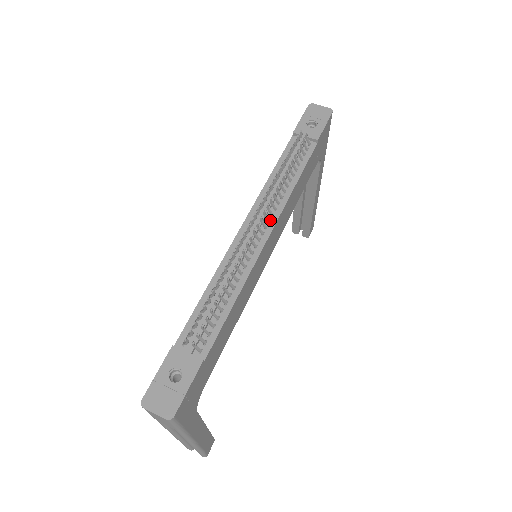
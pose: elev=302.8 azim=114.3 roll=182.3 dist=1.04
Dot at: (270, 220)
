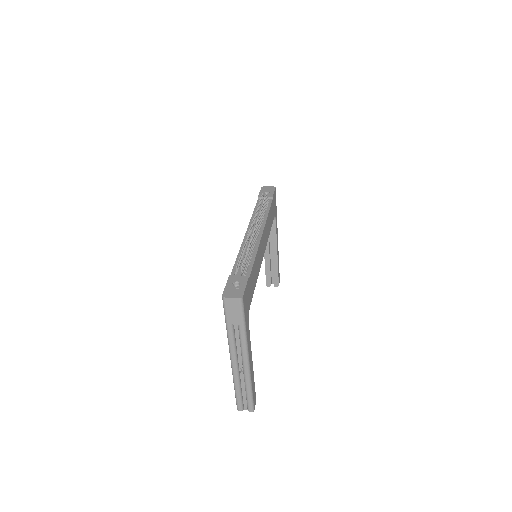
Dot at: (260, 228)
